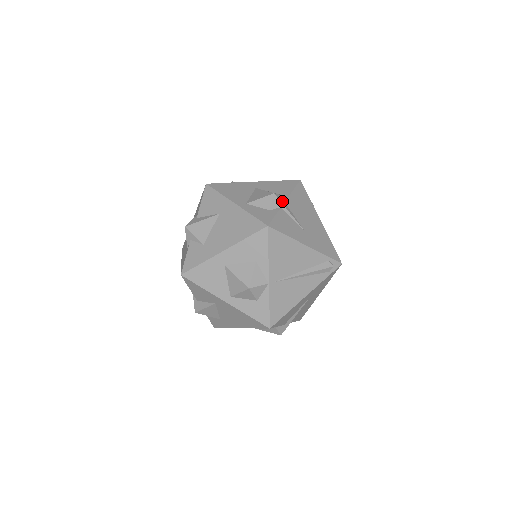
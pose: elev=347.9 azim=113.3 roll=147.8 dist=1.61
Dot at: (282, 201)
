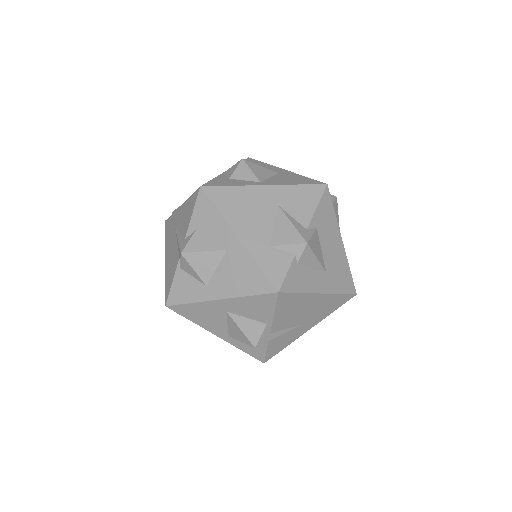
Dot at: (267, 339)
